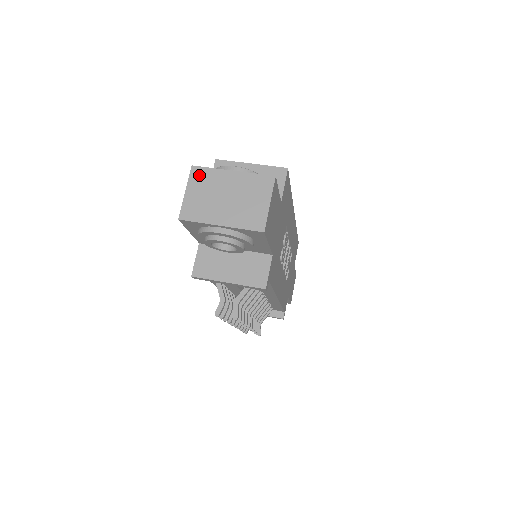
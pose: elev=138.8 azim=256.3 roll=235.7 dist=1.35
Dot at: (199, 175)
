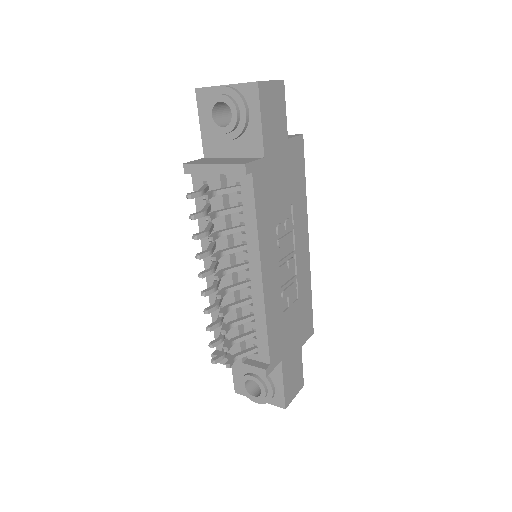
Dot at: occluded
